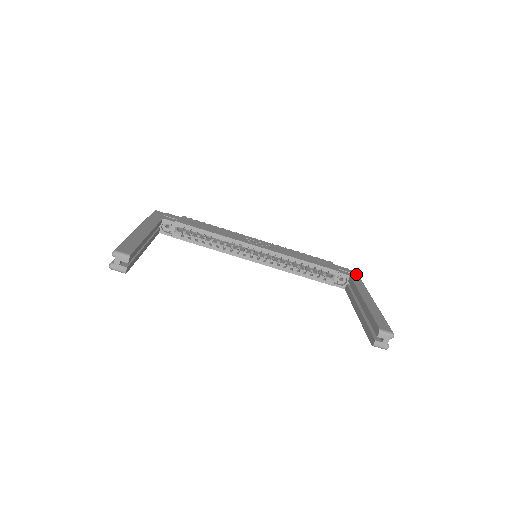
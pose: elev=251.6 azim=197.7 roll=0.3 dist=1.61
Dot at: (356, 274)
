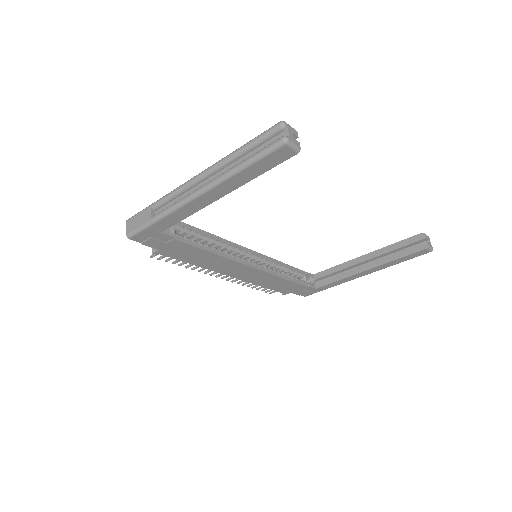
Dot at: occluded
